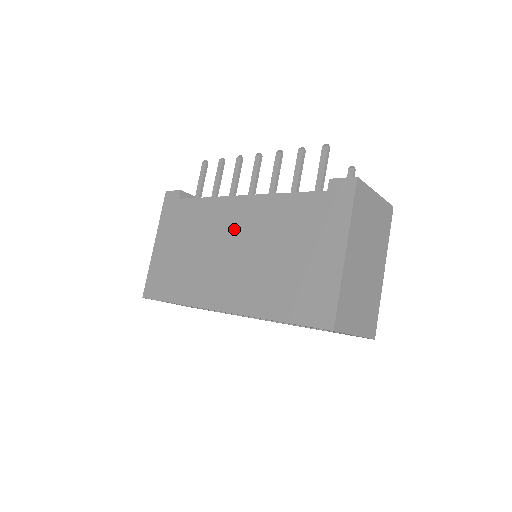
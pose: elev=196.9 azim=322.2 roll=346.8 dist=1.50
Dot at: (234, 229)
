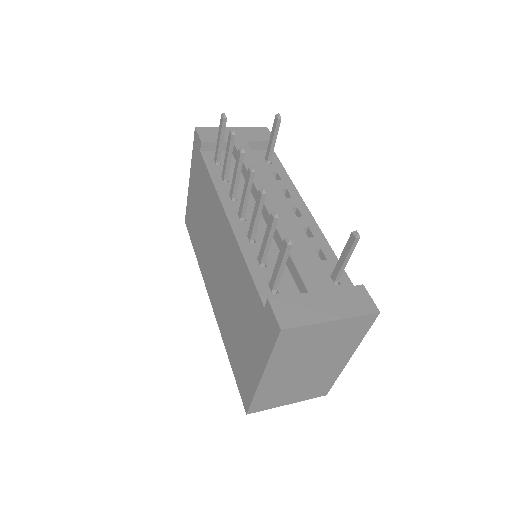
Dot at: (220, 244)
